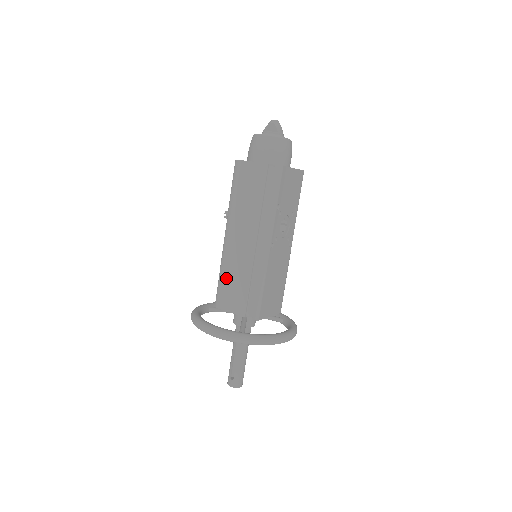
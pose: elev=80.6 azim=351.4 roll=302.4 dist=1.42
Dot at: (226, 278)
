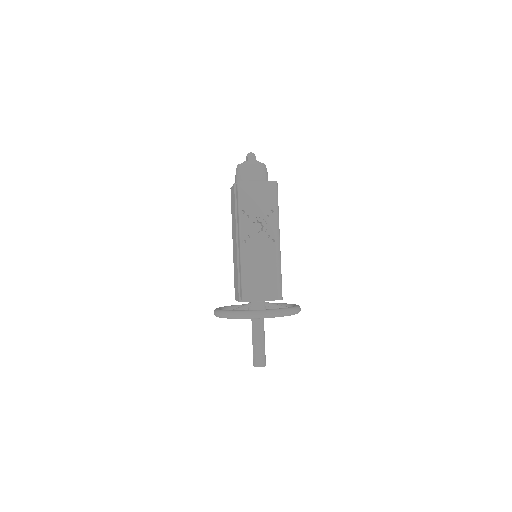
Dot at: (234, 275)
